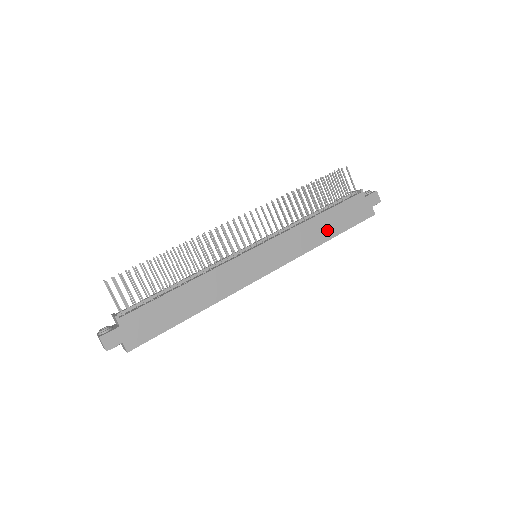
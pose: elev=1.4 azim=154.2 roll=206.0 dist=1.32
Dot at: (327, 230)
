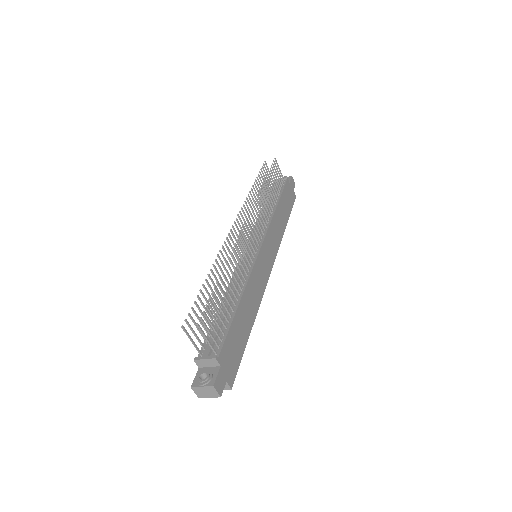
Dot at: (283, 218)
